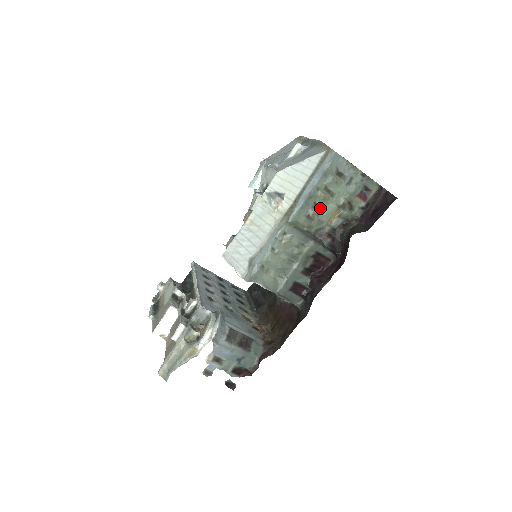
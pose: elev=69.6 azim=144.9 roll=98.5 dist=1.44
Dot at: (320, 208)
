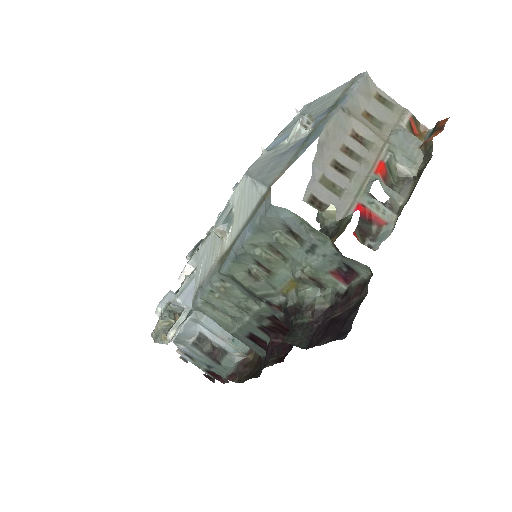
Dot at: (267, 269)
